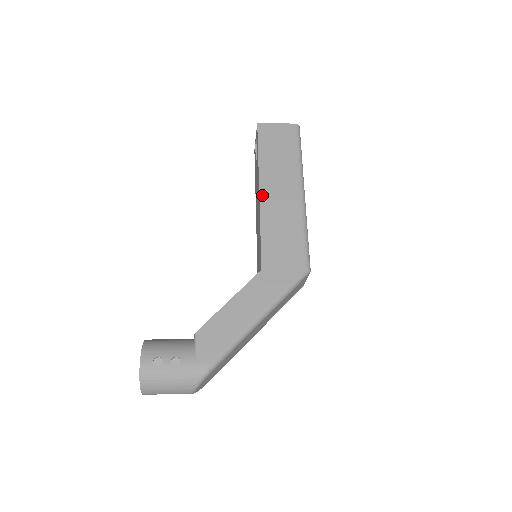
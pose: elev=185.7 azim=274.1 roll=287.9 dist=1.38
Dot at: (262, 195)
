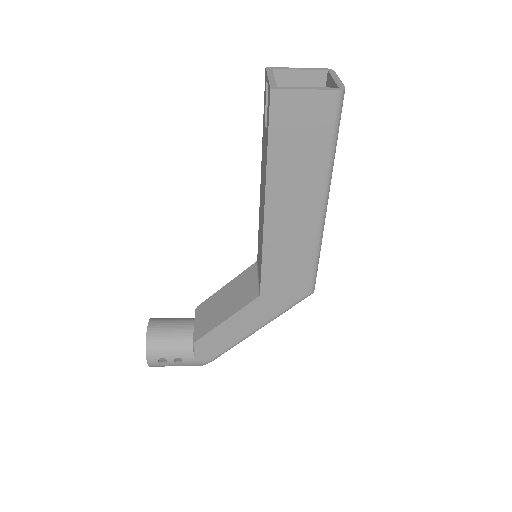
Dot at: (268, 215)
